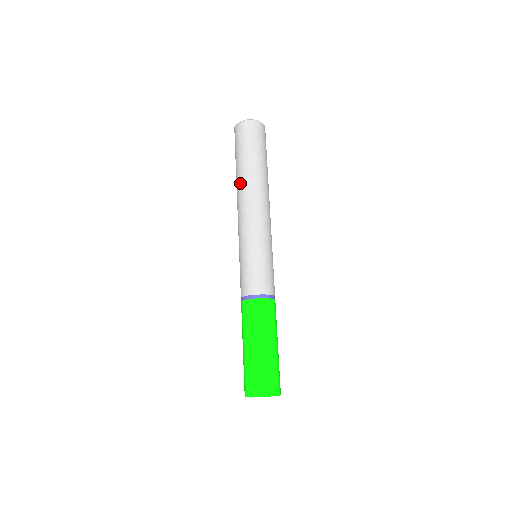
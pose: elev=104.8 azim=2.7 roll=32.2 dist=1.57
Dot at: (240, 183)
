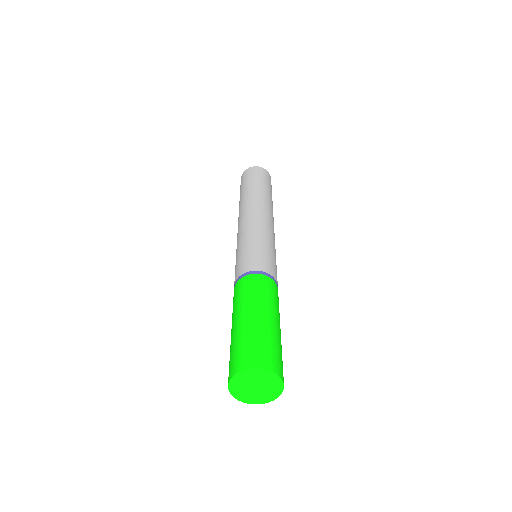
Dot at: (246, 199)
